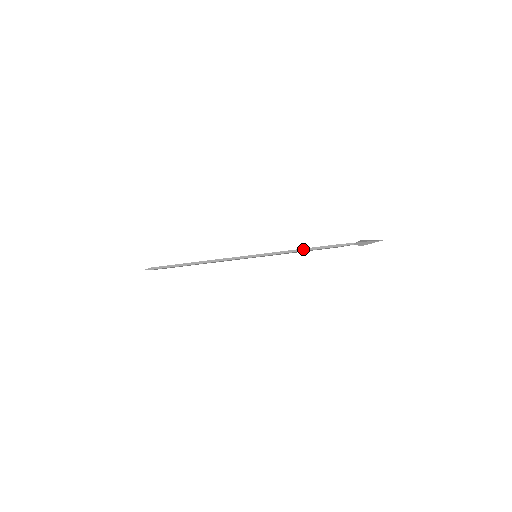
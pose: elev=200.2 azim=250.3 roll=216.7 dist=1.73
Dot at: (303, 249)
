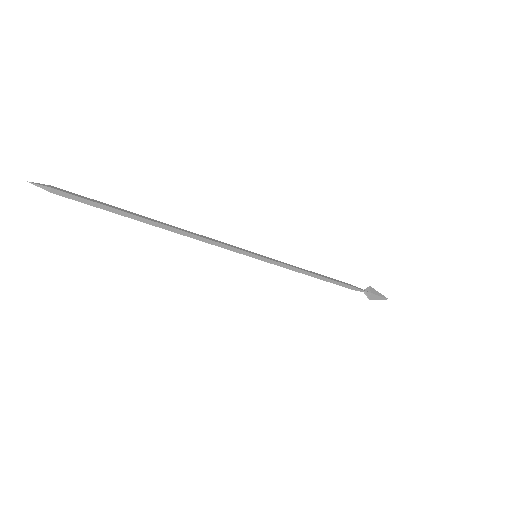
Dot at: (316, 275)
